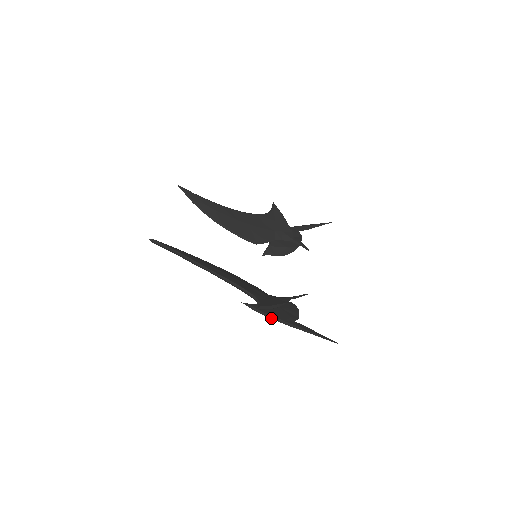
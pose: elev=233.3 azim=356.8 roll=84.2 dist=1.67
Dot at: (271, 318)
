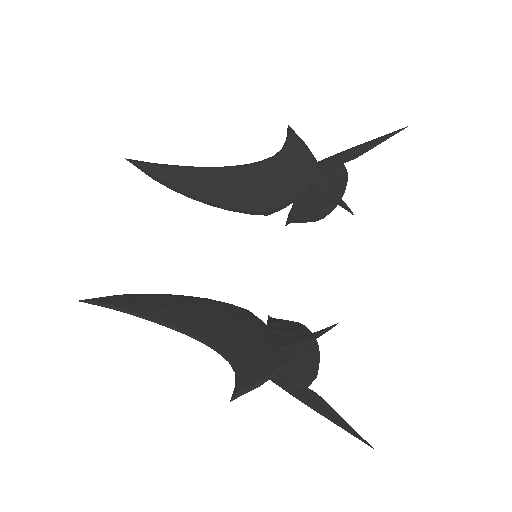
Dot at: (272, 381)
